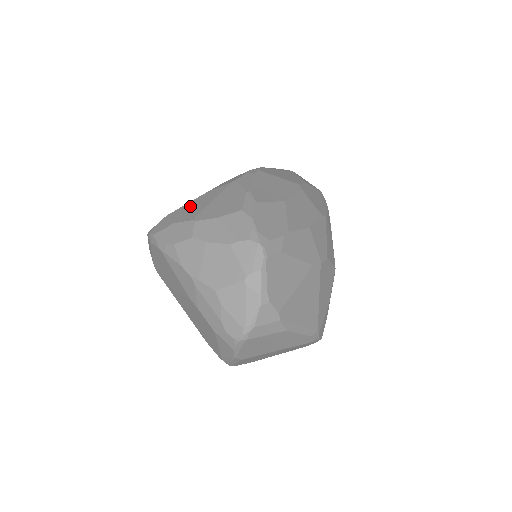
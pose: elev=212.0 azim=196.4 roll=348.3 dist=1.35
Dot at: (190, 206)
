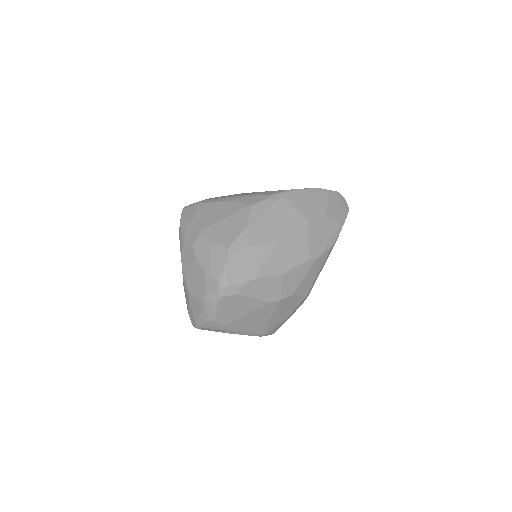
Dot at: (213, 209)
